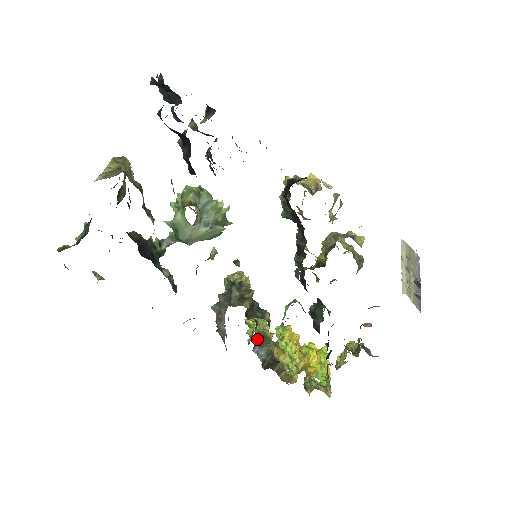
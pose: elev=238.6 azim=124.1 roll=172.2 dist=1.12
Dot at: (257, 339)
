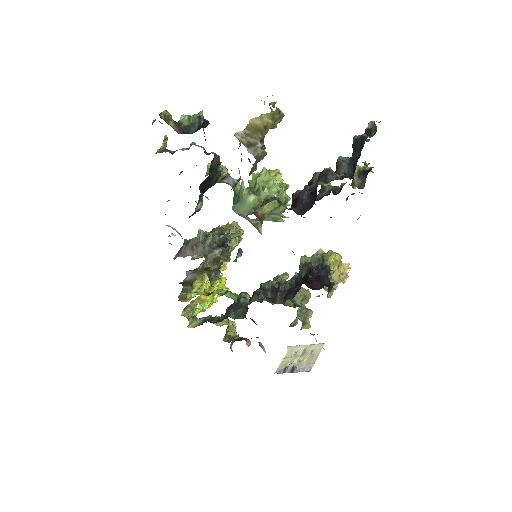
Dot at: (198, 267)
